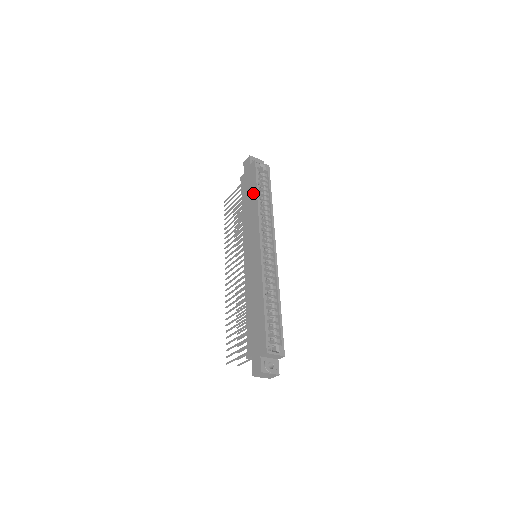
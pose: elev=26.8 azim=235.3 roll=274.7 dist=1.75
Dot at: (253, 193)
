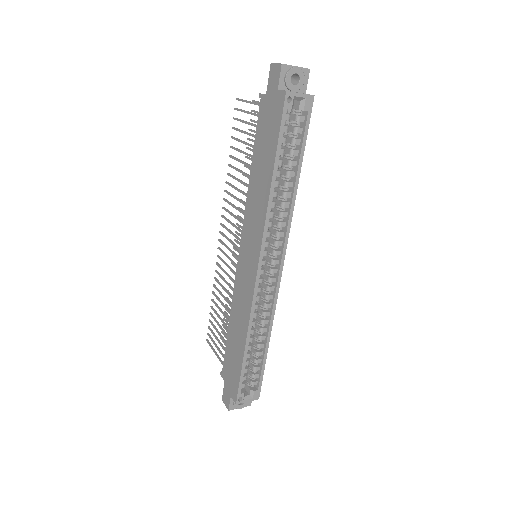
Dot at: (268, 164)
